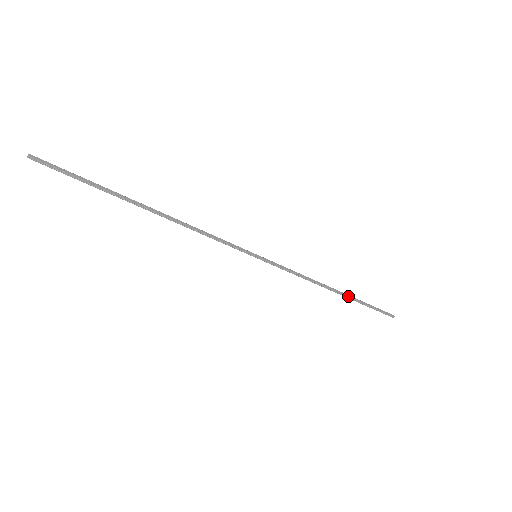
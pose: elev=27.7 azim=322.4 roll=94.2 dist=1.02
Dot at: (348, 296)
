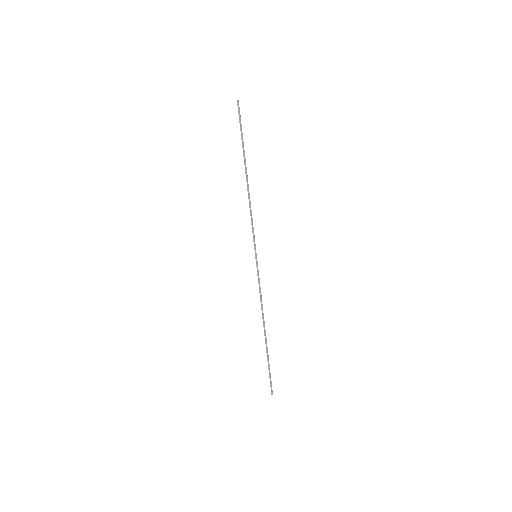
Dot at: occluded
